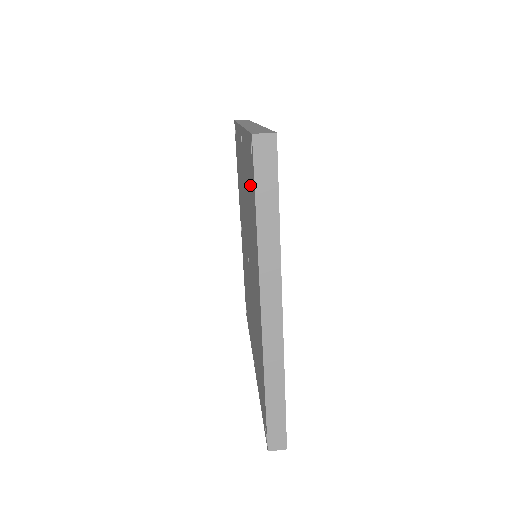
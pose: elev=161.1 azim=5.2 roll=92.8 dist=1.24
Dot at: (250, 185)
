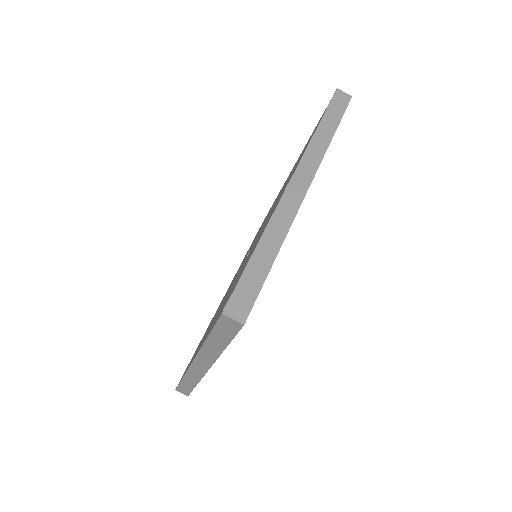
Dot at: (232, 289)
